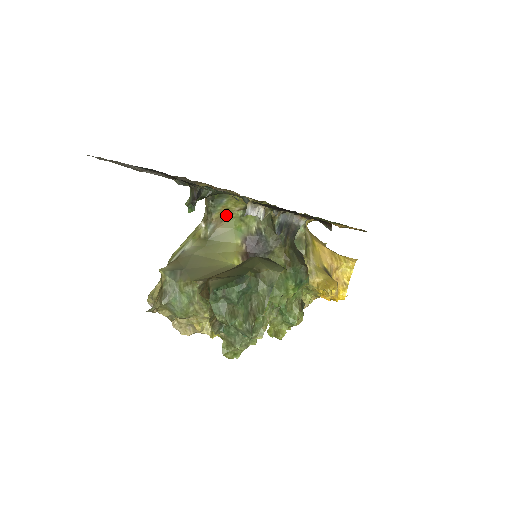
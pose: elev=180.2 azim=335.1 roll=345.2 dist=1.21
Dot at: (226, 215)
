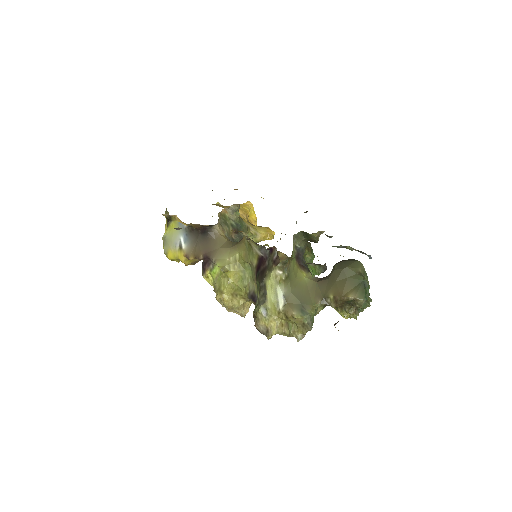
Dot at: (291, 256)
